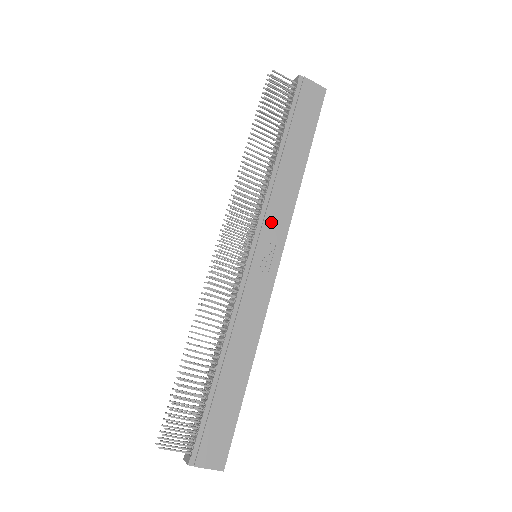
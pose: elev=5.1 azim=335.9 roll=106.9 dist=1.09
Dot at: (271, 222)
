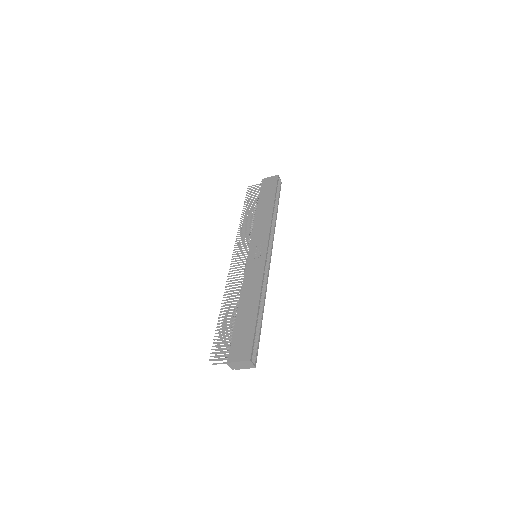
Dot at: (258, 237)
